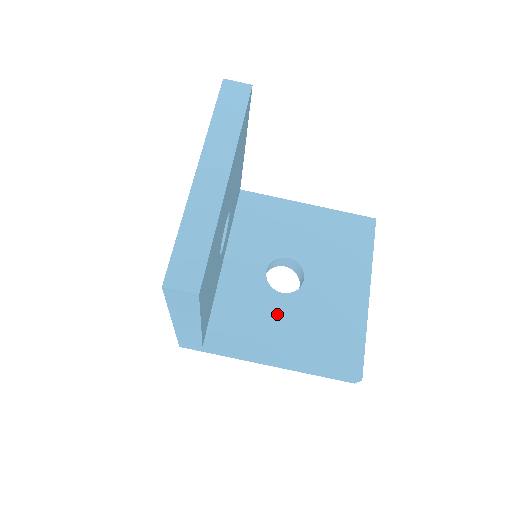
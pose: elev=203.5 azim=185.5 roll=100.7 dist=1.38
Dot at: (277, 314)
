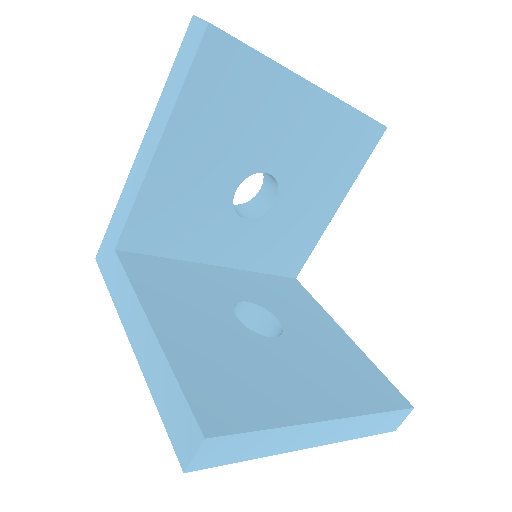
Dot at: (209, 314)
